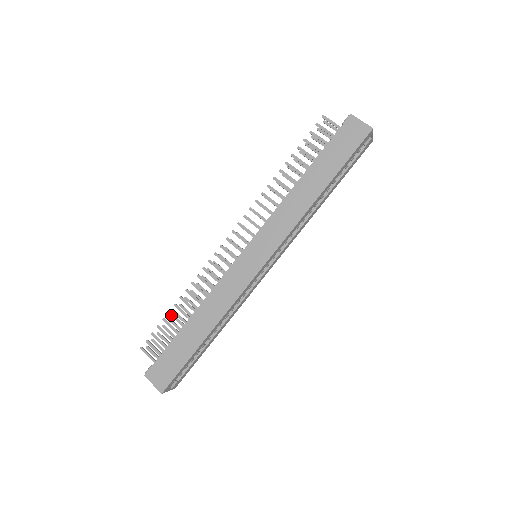
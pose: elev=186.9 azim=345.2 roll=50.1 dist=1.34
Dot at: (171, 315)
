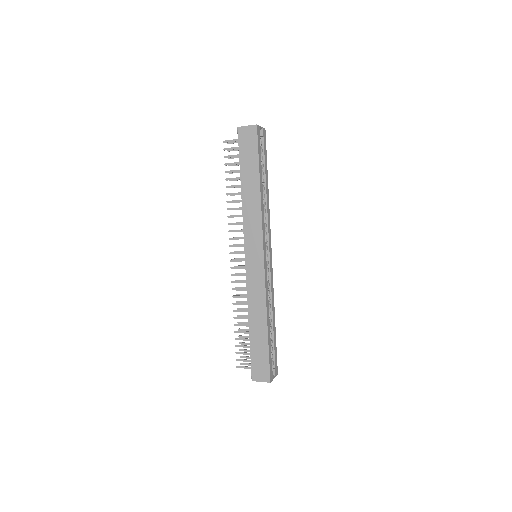
Dot at: occluded
